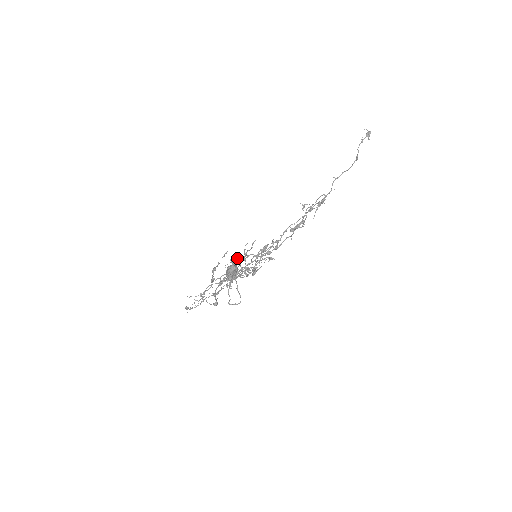
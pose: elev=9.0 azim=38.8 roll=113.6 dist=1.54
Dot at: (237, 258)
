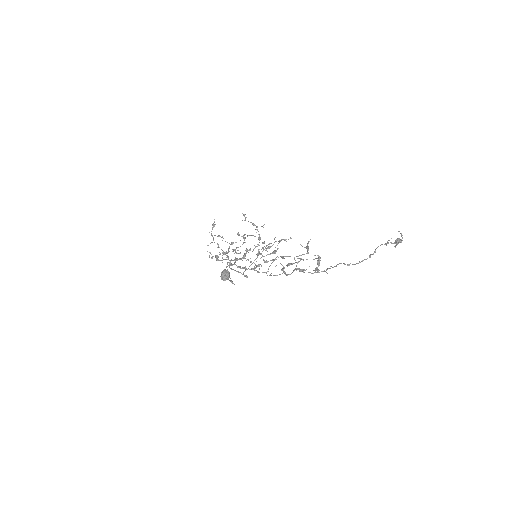
Dot at: occluded
